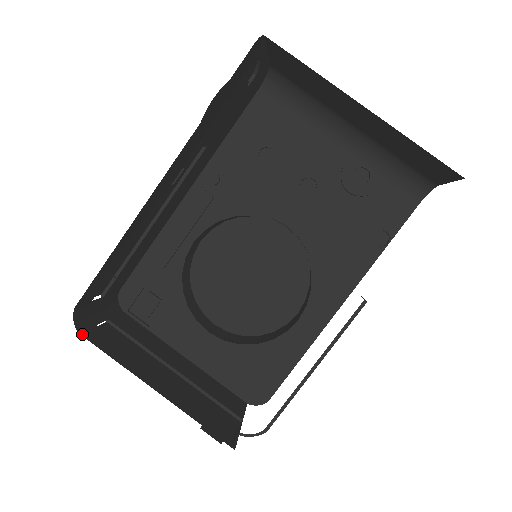
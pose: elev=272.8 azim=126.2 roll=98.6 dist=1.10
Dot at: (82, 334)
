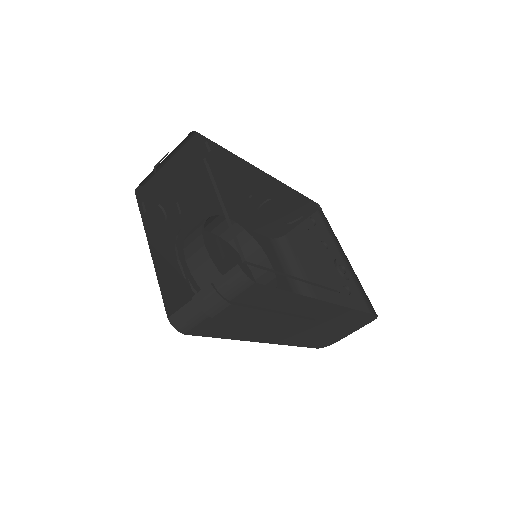
Dot at: occluded
